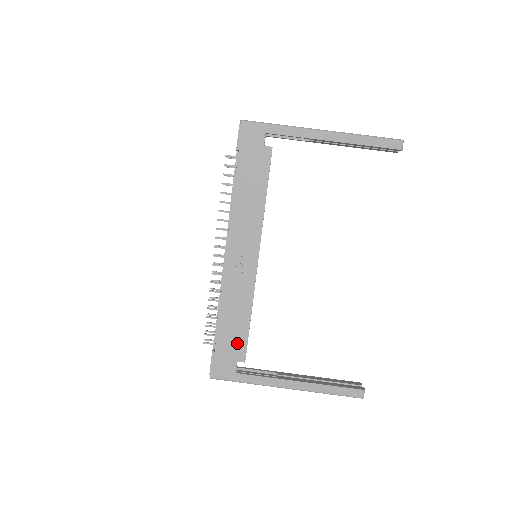
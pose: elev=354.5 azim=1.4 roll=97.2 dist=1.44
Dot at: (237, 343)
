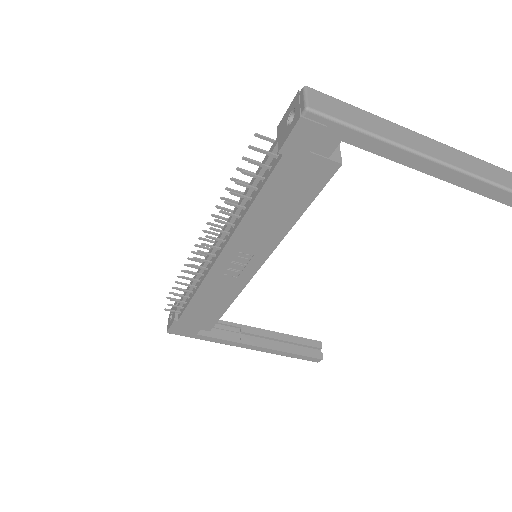
Dot at: (205, 320)
